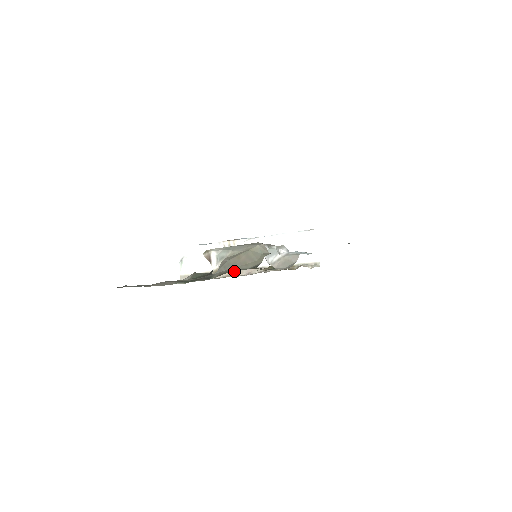
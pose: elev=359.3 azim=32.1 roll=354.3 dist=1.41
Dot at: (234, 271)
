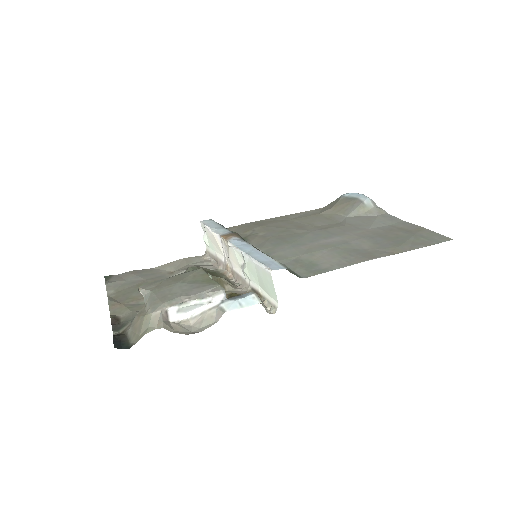
Dot at: (230, 270)
